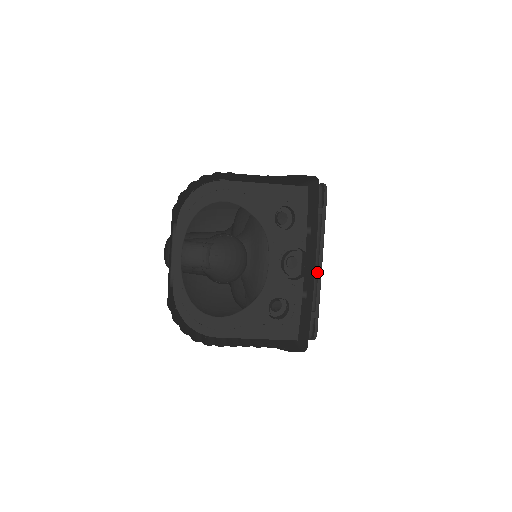
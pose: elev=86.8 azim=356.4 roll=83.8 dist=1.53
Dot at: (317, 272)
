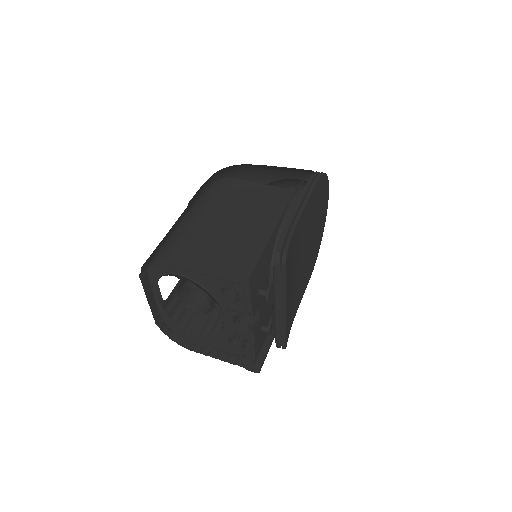
Dot at: occluded
